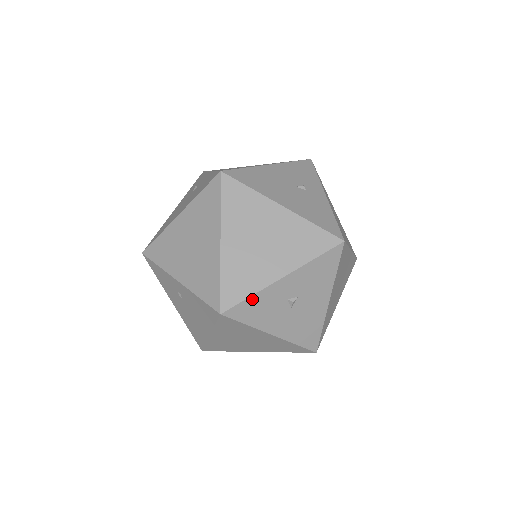
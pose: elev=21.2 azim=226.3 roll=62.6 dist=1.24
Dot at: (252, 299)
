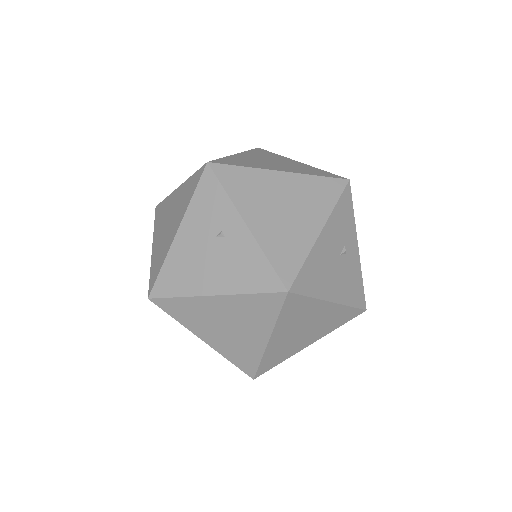
Dot at: (280, 362)
